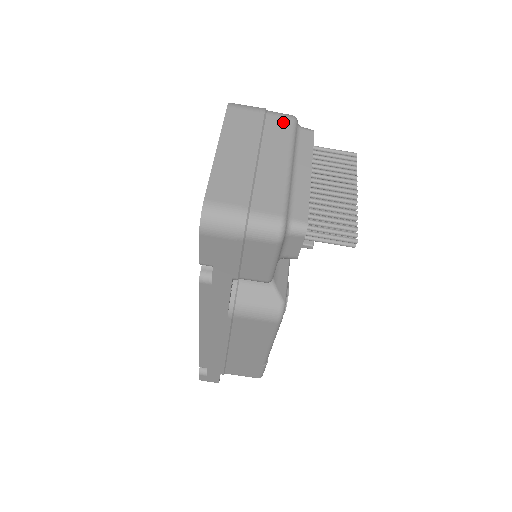
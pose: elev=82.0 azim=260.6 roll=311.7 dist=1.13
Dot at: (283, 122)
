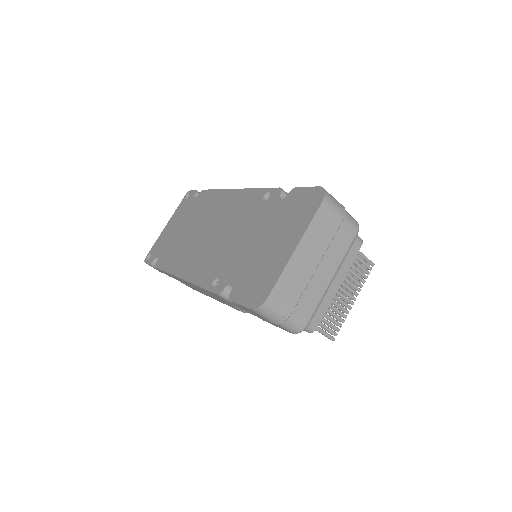
Dot at: (349, 234)
